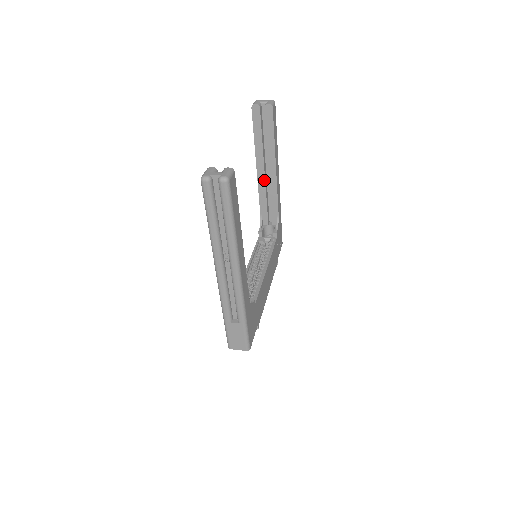
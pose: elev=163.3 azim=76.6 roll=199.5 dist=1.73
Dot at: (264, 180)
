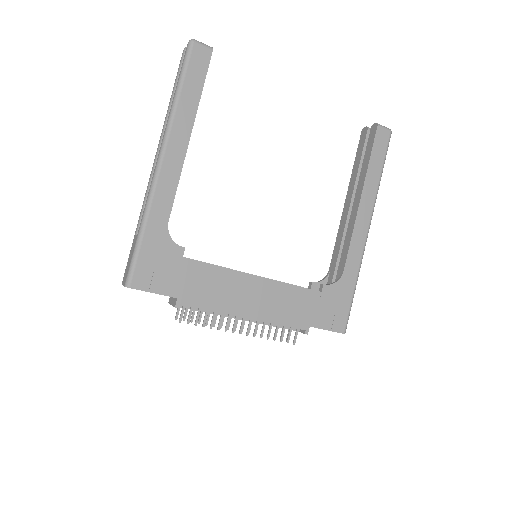
Dot at: (346, 219)
